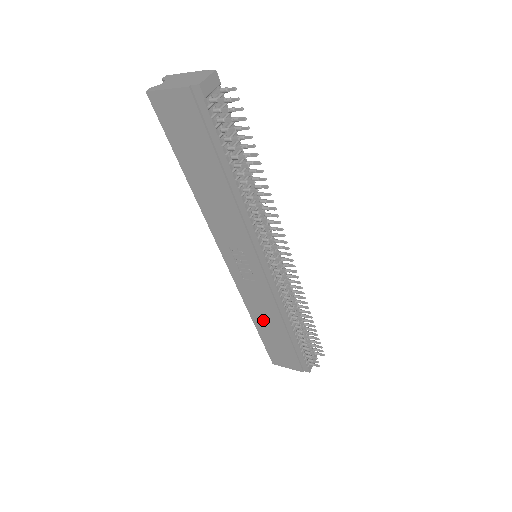
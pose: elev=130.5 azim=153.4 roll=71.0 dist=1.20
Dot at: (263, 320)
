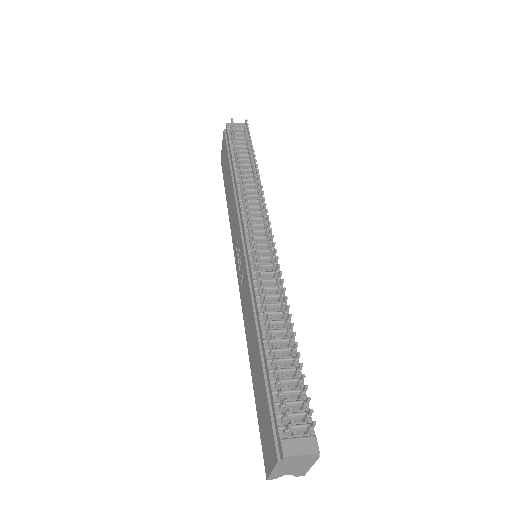
Dot at: (252, 350)
